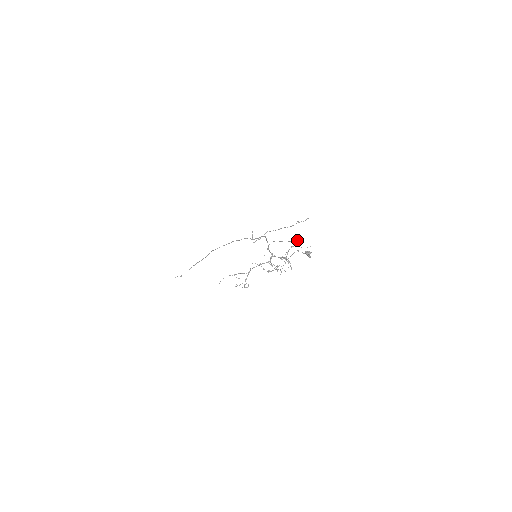
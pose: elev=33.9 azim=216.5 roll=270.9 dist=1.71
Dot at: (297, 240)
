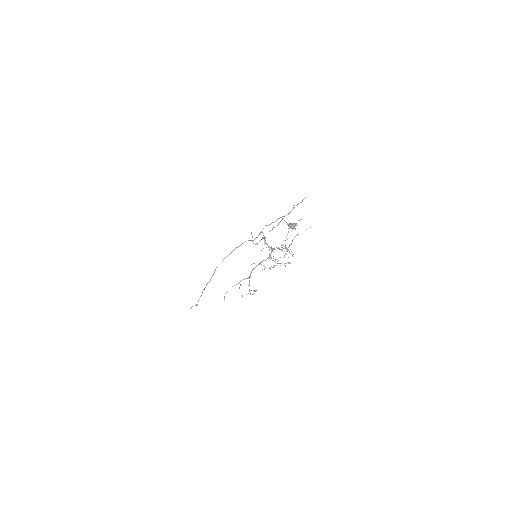
Dot at: (281, 217)
